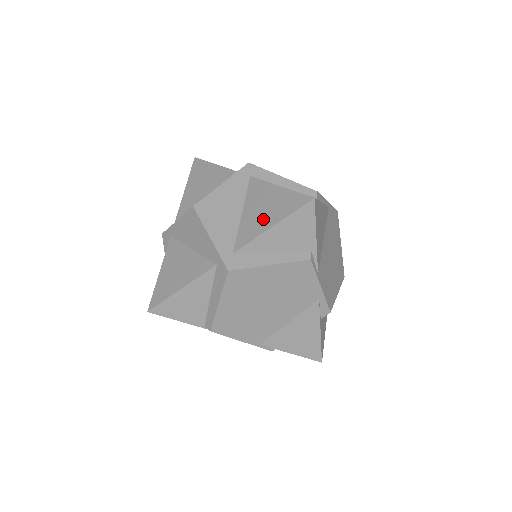
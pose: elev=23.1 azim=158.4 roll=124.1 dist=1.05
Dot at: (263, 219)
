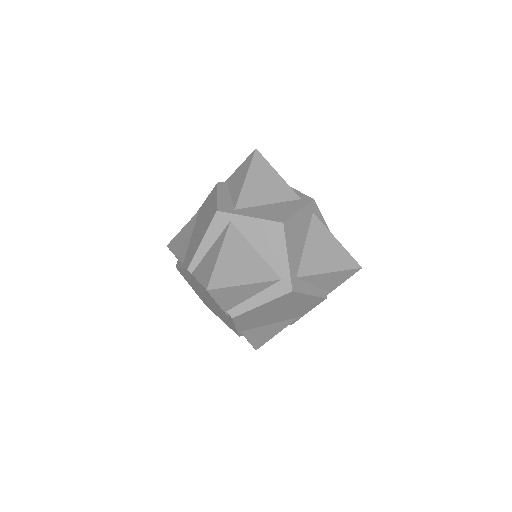
Dot at: (323, 261)
